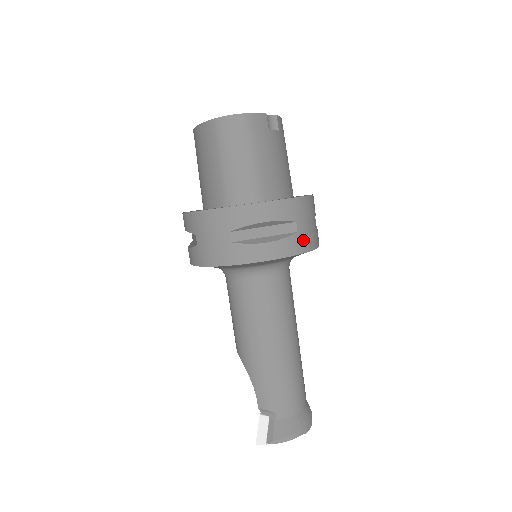
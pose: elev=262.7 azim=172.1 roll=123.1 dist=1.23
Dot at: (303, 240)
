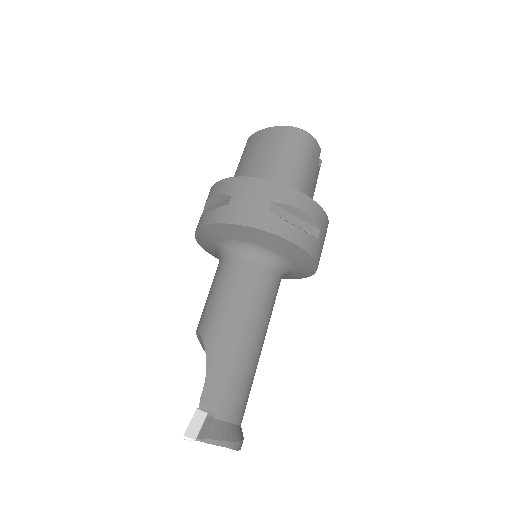
Dot at: (318, 249)
